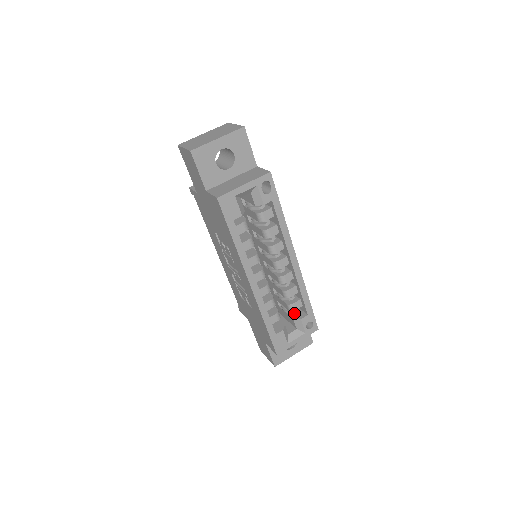
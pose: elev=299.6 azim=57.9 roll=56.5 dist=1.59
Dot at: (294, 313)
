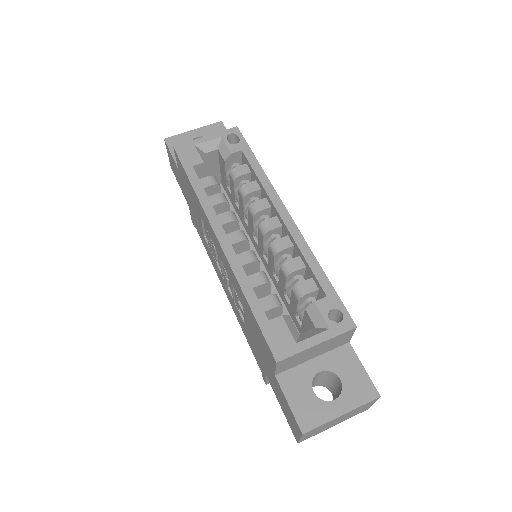
Dot at: occluded
